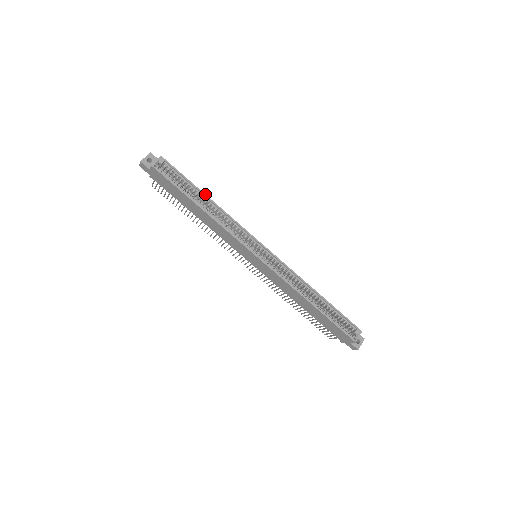
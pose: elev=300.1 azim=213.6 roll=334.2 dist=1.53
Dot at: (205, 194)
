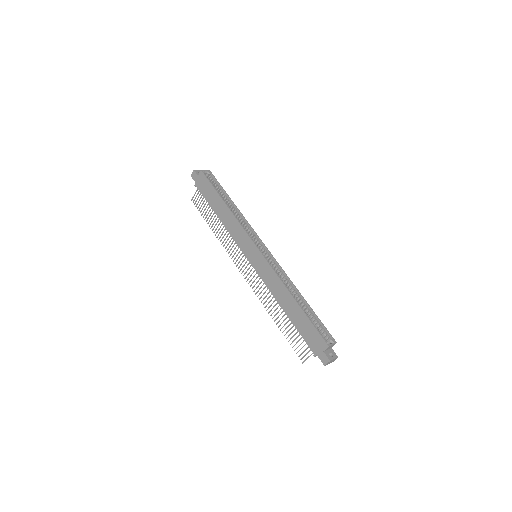
Dot at: occluded
